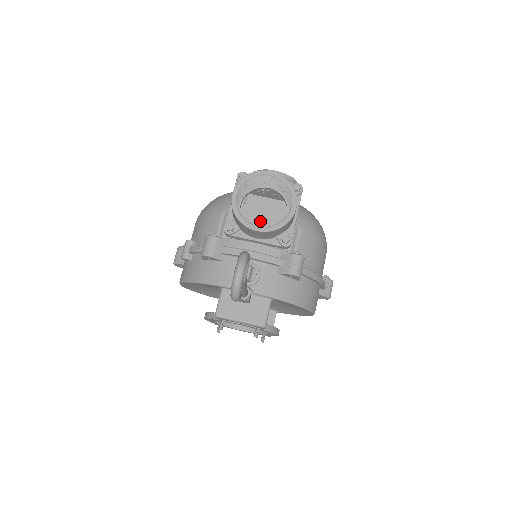
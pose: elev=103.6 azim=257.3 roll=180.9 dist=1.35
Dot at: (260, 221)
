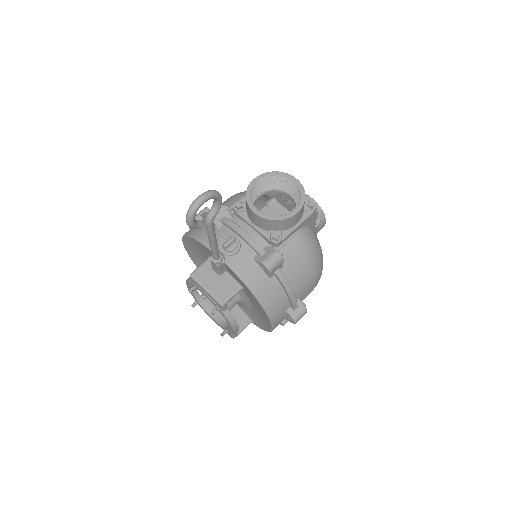
Dot at: occluded
